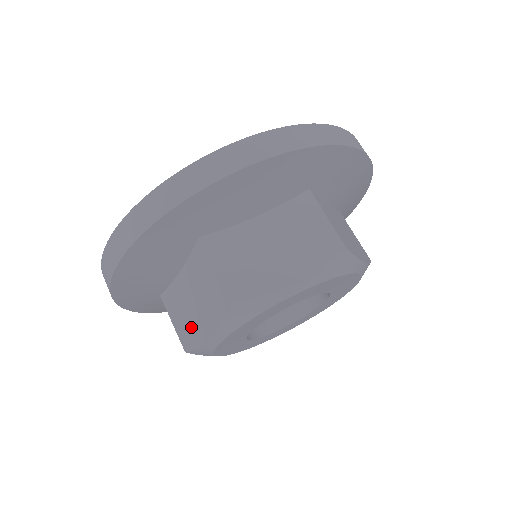
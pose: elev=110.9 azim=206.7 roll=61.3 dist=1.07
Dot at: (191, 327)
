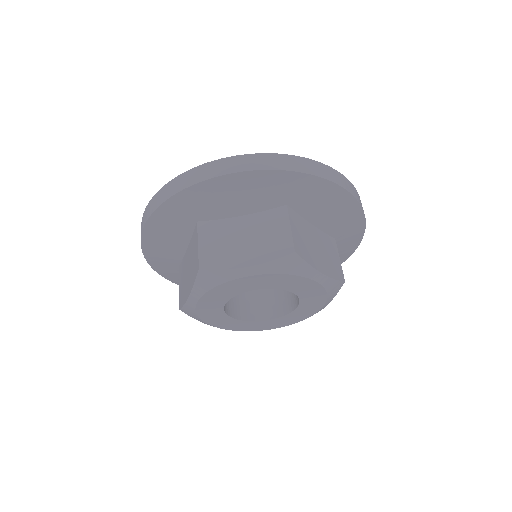
Dot at: (226, 253)
